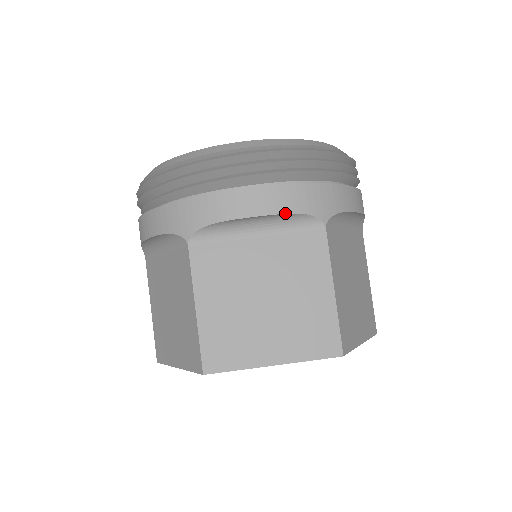
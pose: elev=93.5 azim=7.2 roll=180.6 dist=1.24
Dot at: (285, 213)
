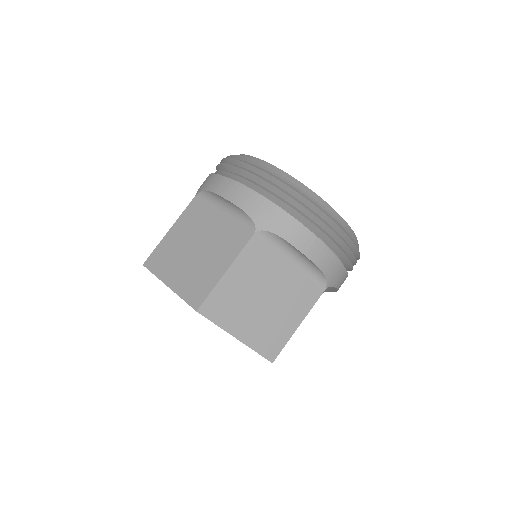
Dot at: (318, 267)
